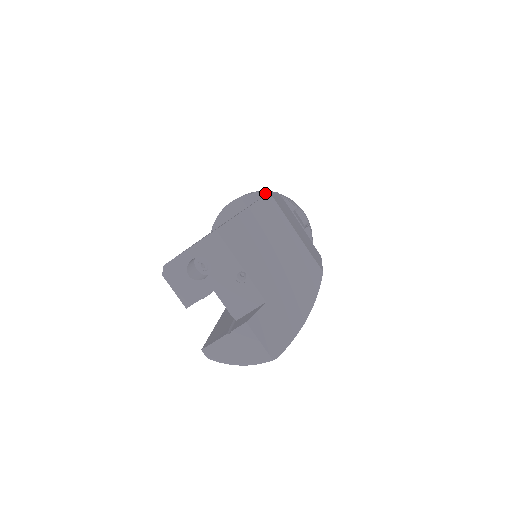
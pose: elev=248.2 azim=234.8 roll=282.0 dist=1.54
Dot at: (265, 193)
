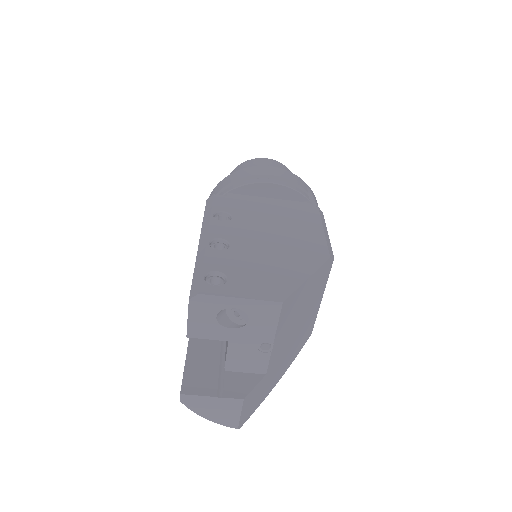
Dot at: (309, 199)
